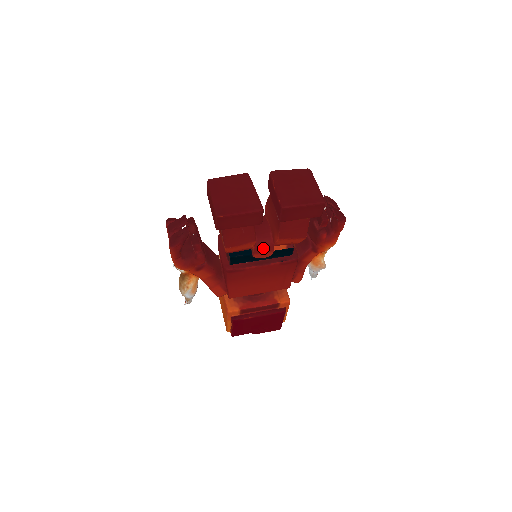
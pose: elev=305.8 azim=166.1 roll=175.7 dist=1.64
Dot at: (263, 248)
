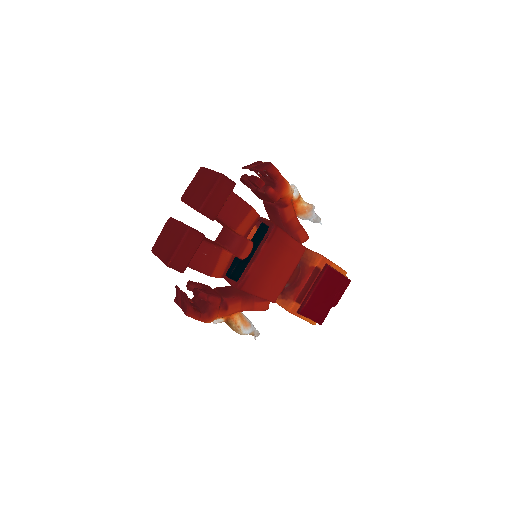
Dot at: (238, 247)
